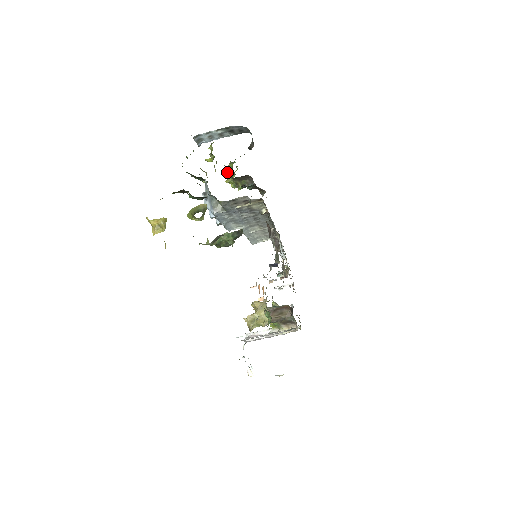
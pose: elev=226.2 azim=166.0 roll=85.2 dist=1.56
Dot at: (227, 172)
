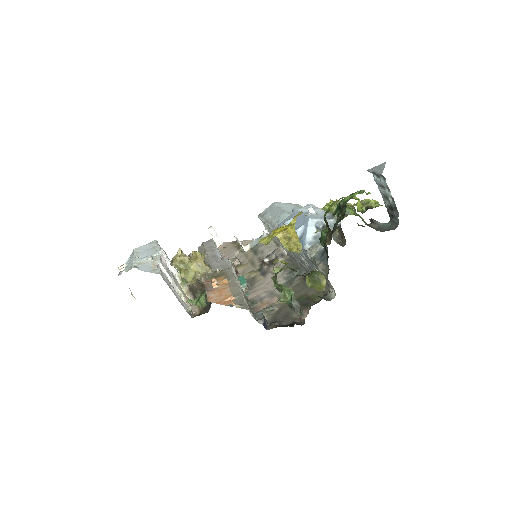
Dot at: occluded
